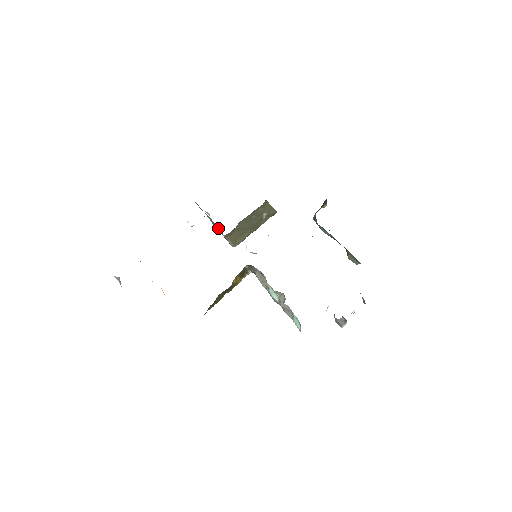
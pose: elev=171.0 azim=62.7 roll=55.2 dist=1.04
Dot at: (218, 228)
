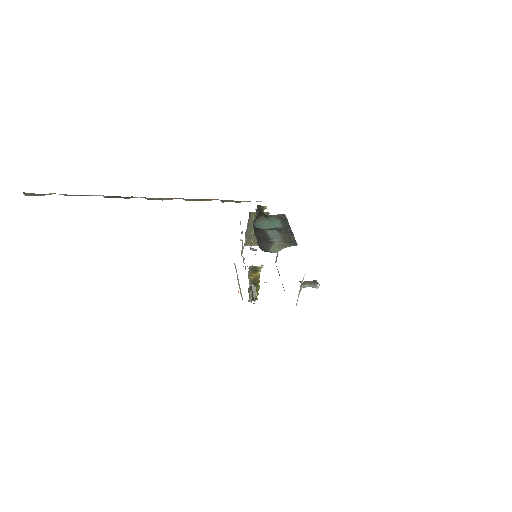
Dot at: occluded
